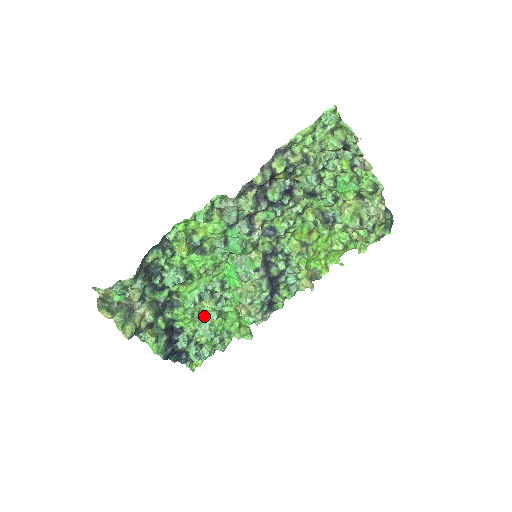
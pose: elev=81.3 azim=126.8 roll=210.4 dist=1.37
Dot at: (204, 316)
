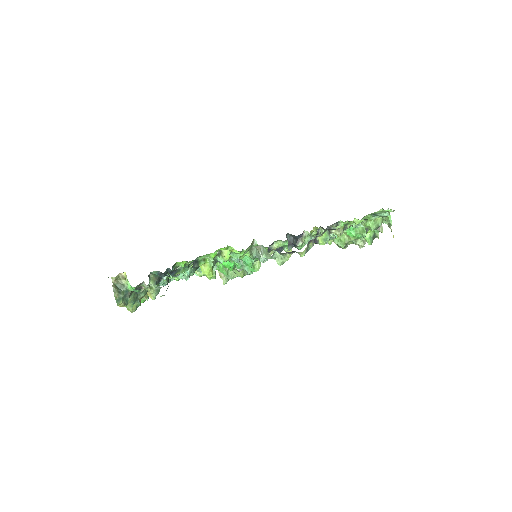
Dot at: occluded
